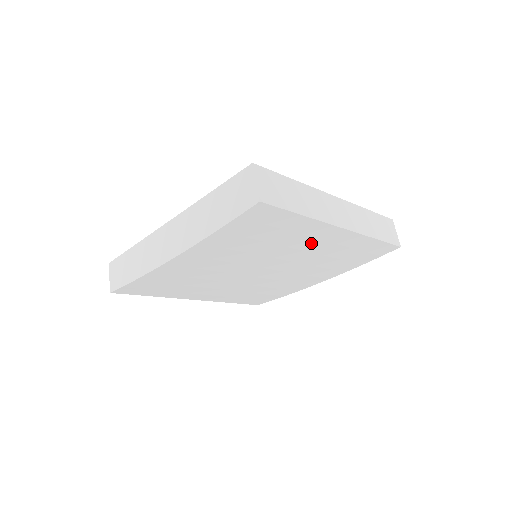
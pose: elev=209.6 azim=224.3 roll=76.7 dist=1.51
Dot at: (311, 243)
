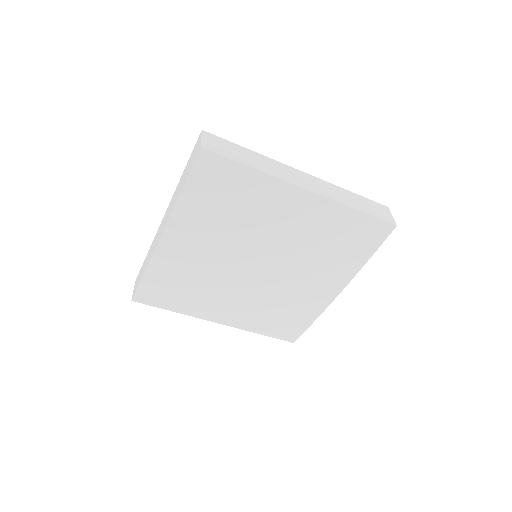
Dot at: (285, 214)
